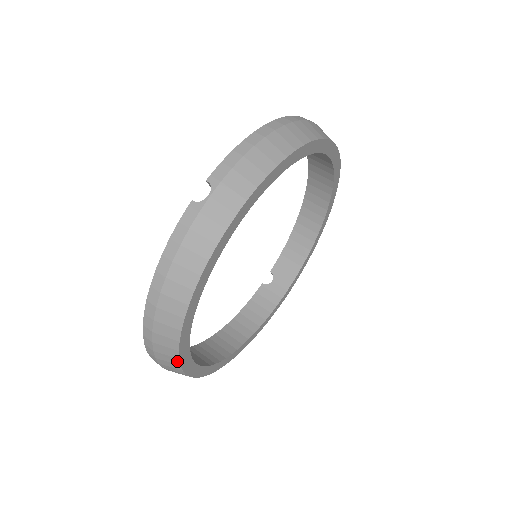
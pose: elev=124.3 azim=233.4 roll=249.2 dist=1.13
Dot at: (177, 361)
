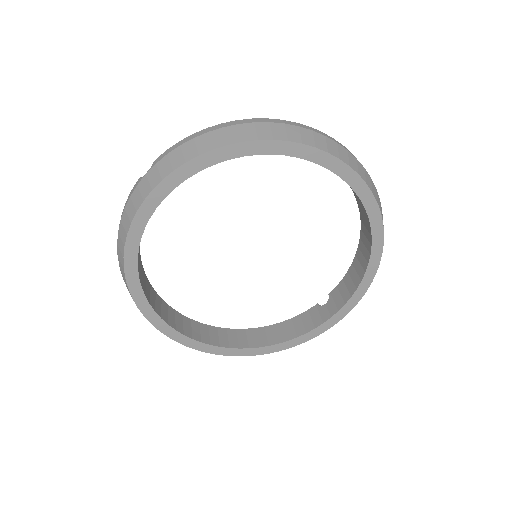
Dot at: (140, 310)
